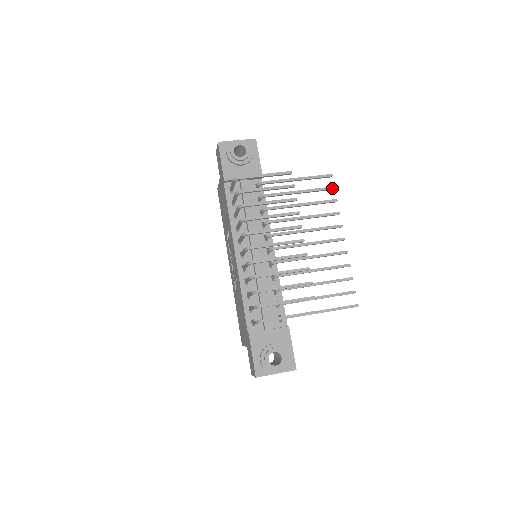
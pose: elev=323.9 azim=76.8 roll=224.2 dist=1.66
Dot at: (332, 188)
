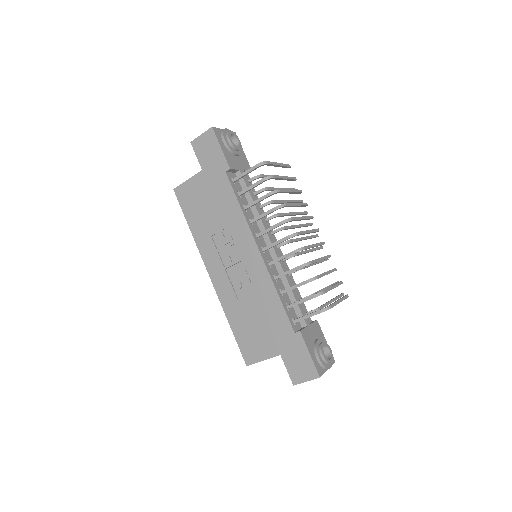
Dot at: occluded
